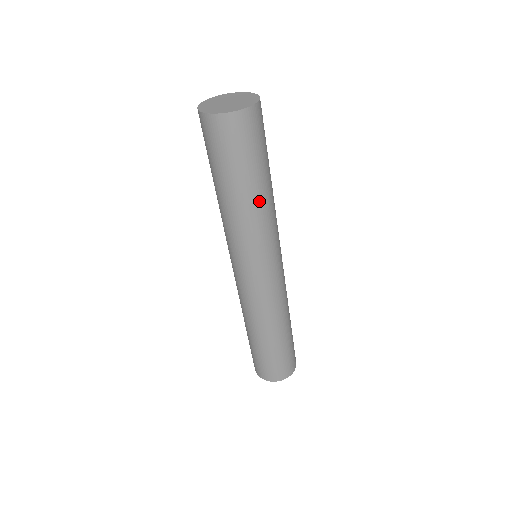
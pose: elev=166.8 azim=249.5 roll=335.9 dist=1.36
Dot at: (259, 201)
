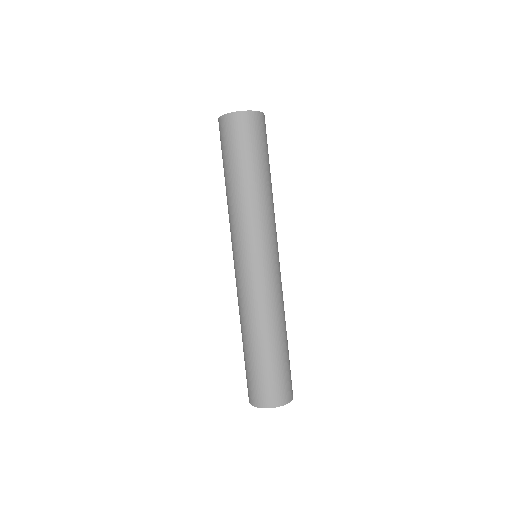
Dot at: (271, 188)
